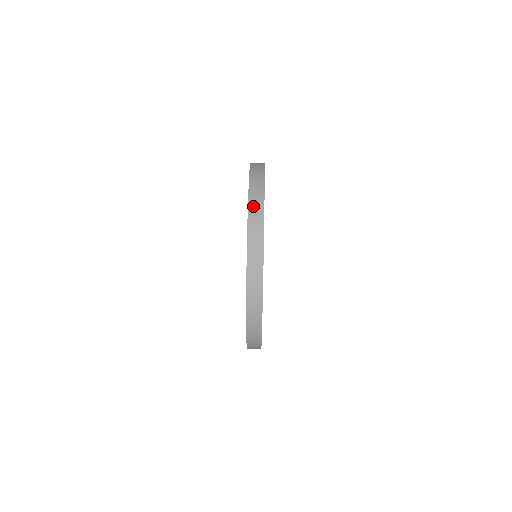
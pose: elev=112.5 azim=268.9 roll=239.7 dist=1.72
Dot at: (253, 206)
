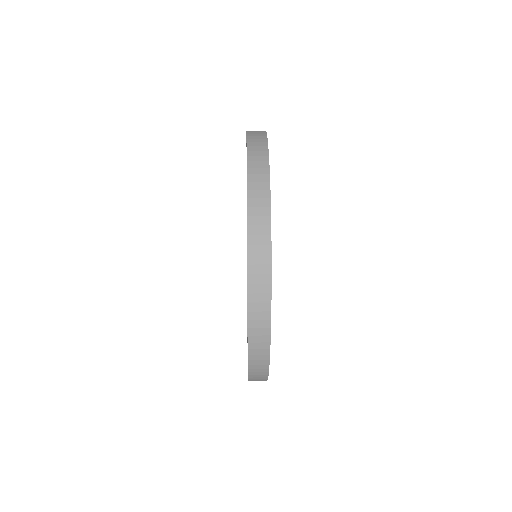
Dot at: occluded
